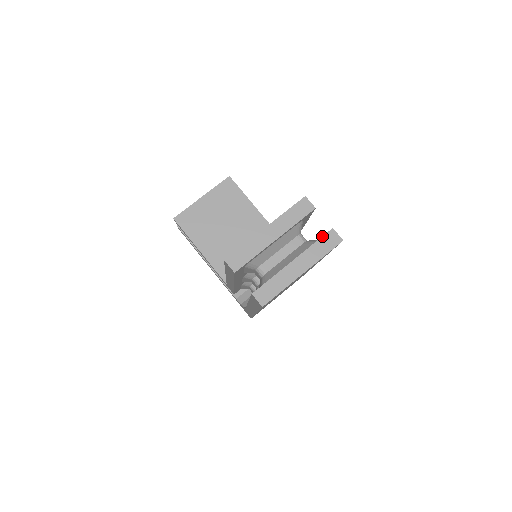
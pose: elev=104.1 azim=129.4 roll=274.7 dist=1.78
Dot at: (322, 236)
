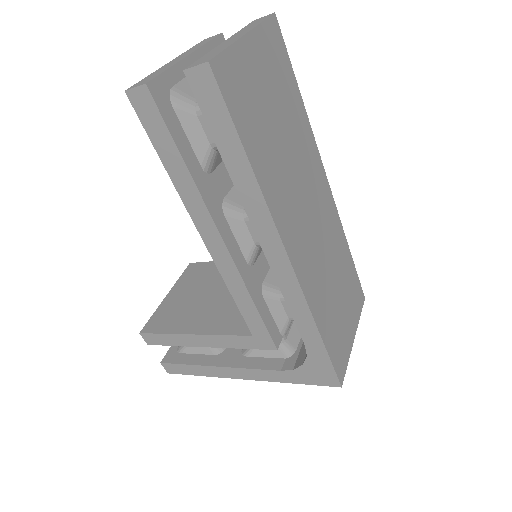
Dot at: (246, 26)
